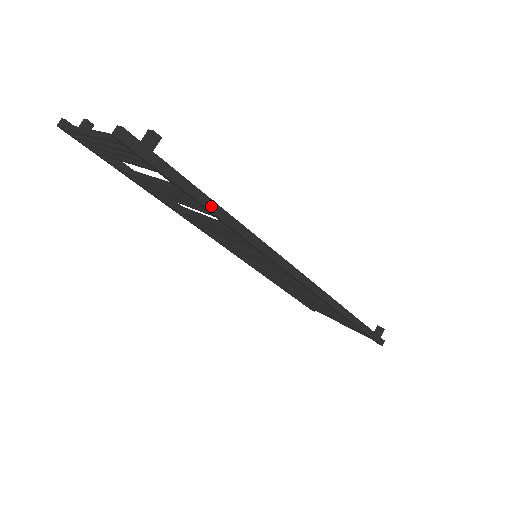
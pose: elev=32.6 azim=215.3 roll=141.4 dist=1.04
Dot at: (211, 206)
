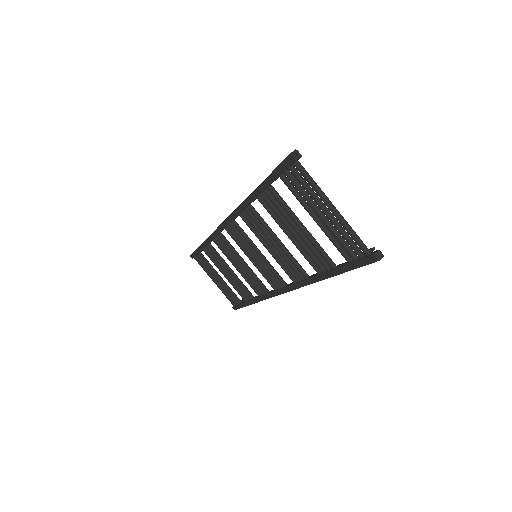
Dot at: (332, 276)
